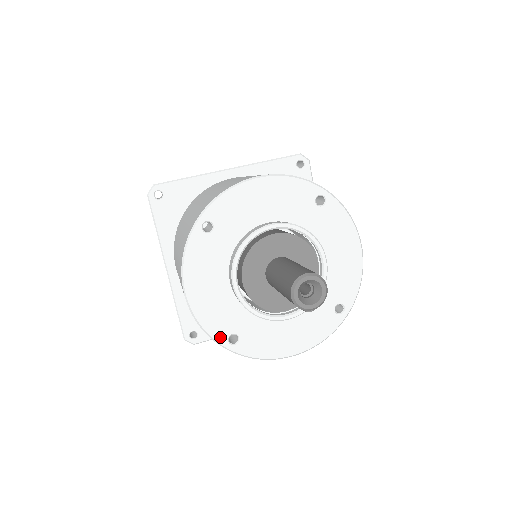
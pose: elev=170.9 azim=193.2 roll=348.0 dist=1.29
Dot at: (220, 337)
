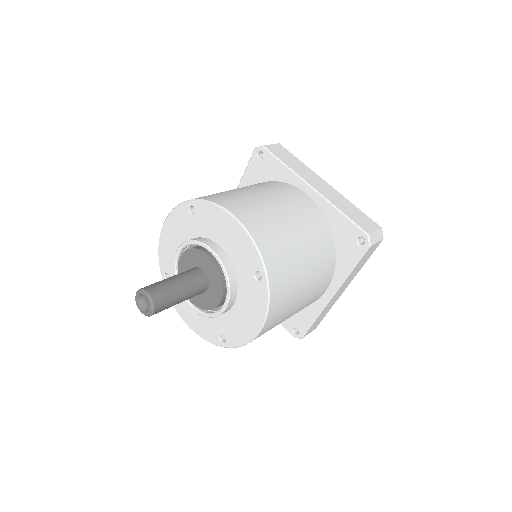
Dot at: (162, 267)
